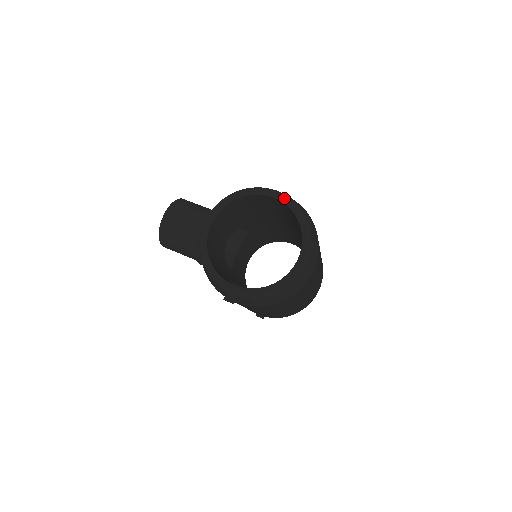
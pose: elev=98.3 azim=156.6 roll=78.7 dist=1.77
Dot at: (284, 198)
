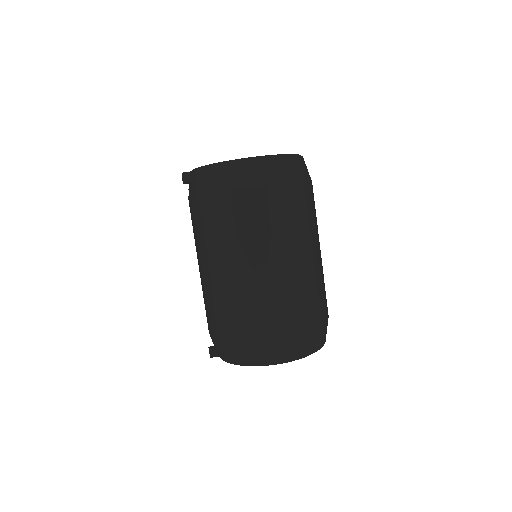
Dot at: occluded
